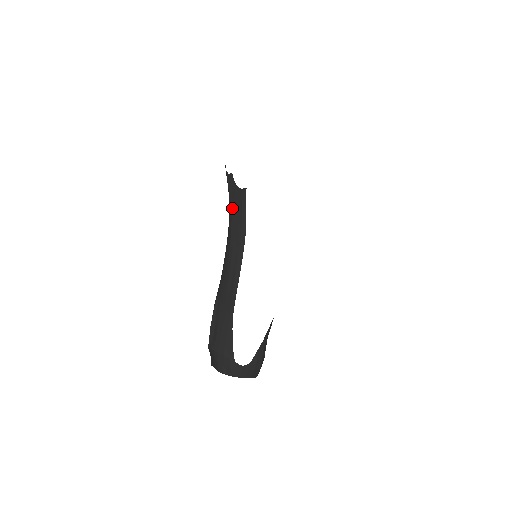
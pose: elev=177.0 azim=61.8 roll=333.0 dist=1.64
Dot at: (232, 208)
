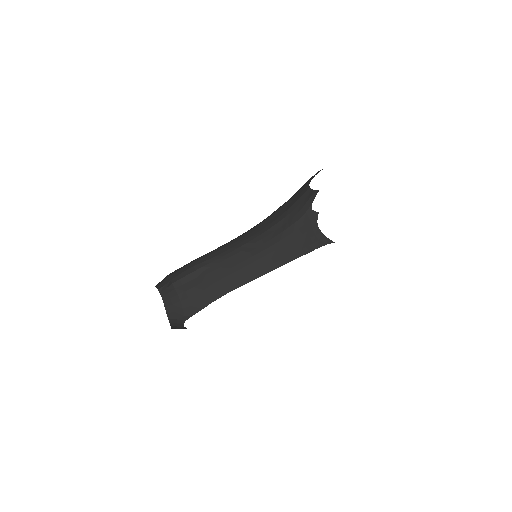
Dot at: (293, 233)
